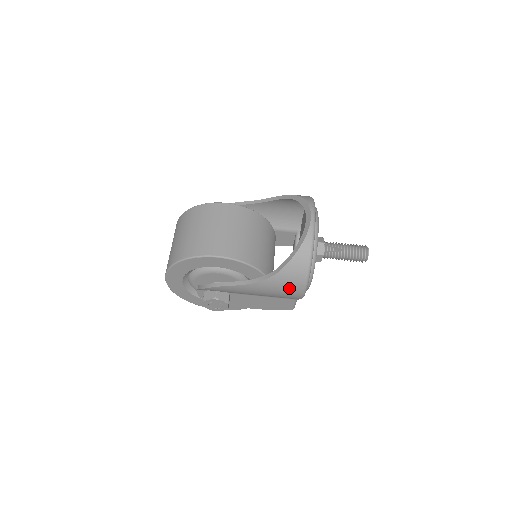
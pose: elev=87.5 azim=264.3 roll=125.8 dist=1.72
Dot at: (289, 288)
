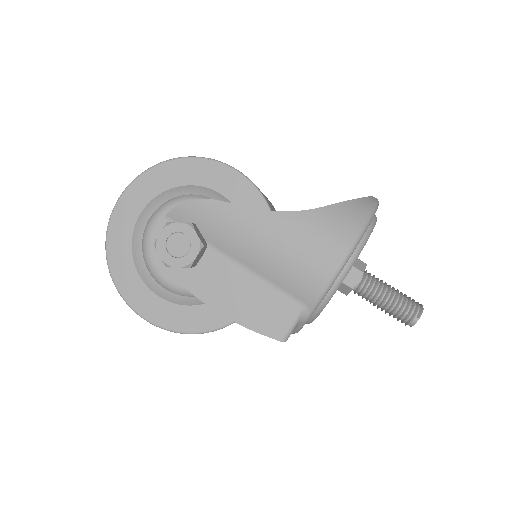
Dot at: (321, 246)
